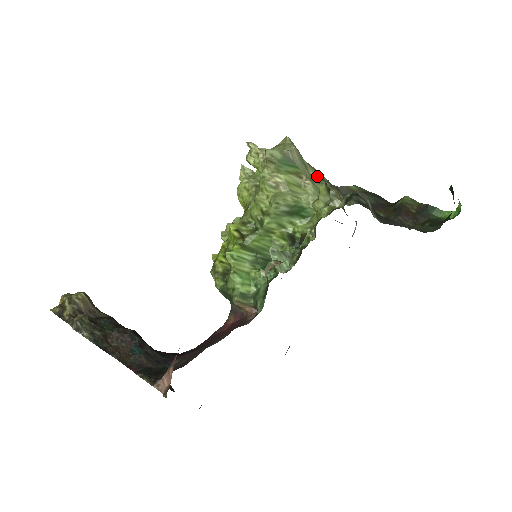
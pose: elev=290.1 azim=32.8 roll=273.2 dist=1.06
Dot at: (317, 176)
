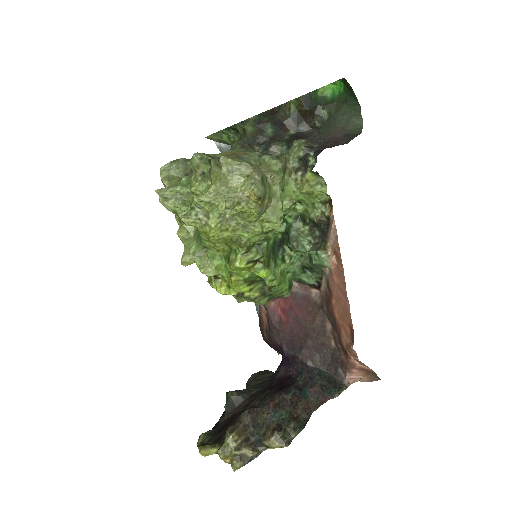
Dot at: (254, 159)
